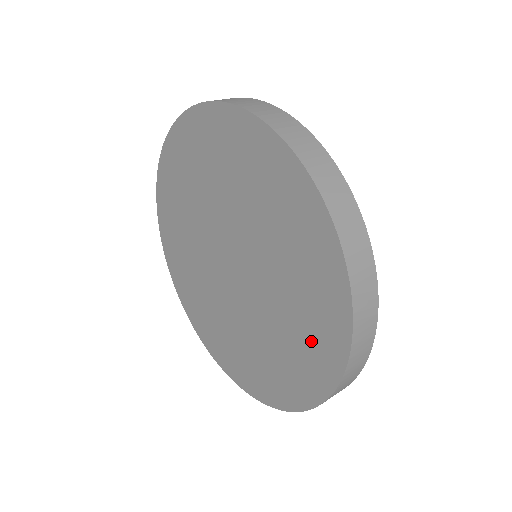
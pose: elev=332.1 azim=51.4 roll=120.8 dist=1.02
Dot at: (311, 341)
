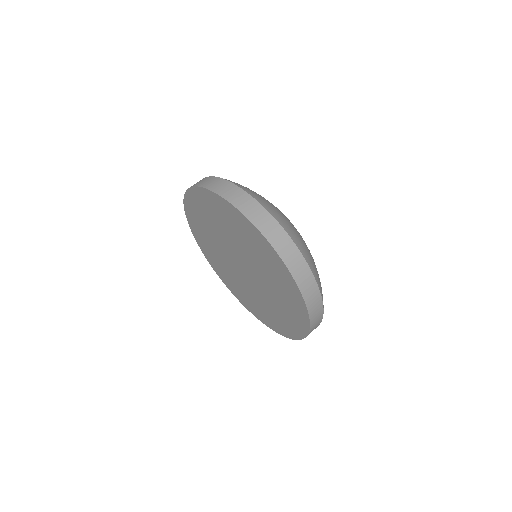
Dot at: (284, 322)
